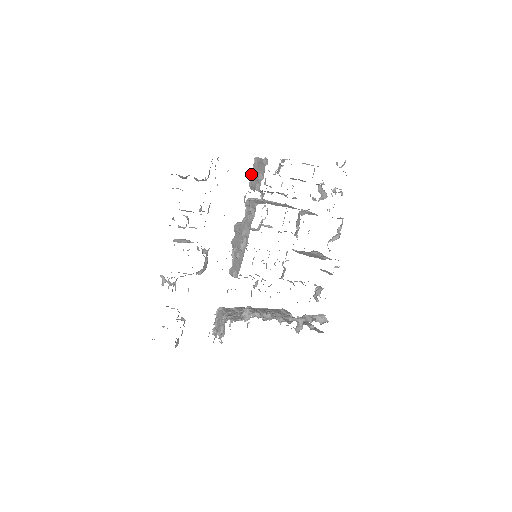
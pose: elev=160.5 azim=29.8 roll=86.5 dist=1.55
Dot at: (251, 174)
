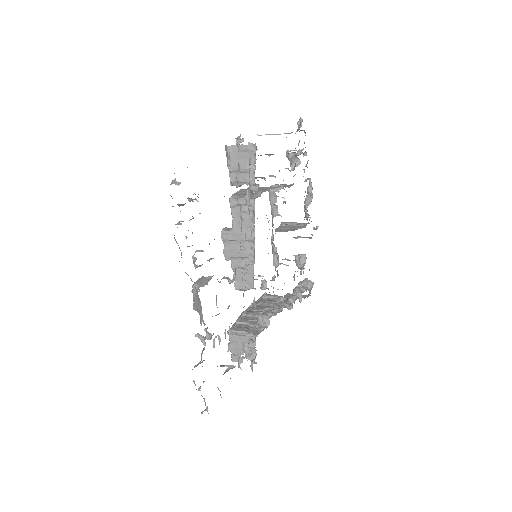
Dot at: (230, 168)
